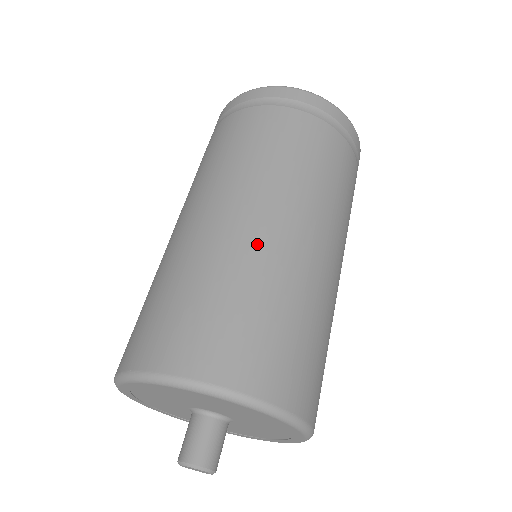
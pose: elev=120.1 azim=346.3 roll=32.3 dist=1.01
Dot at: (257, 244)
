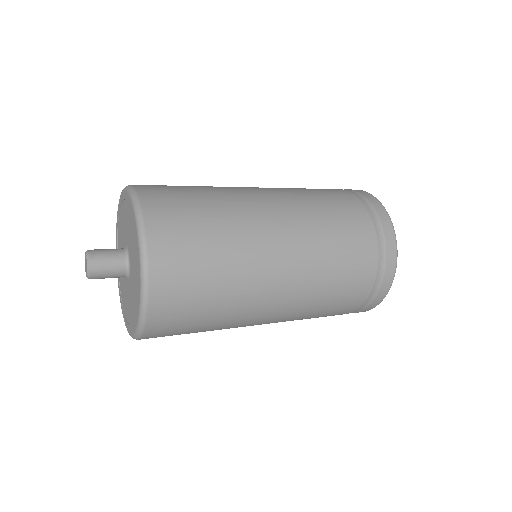
Dot at: (244, 198)
